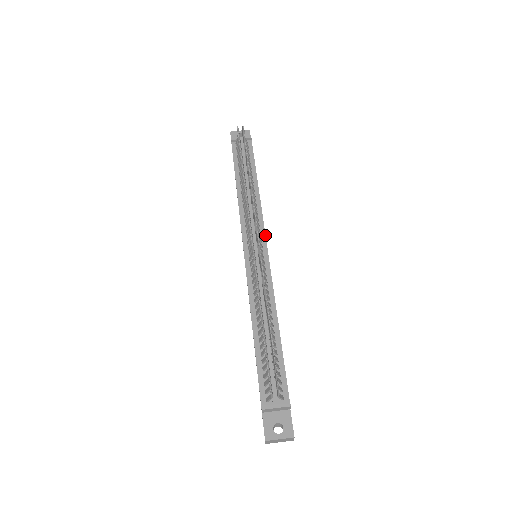
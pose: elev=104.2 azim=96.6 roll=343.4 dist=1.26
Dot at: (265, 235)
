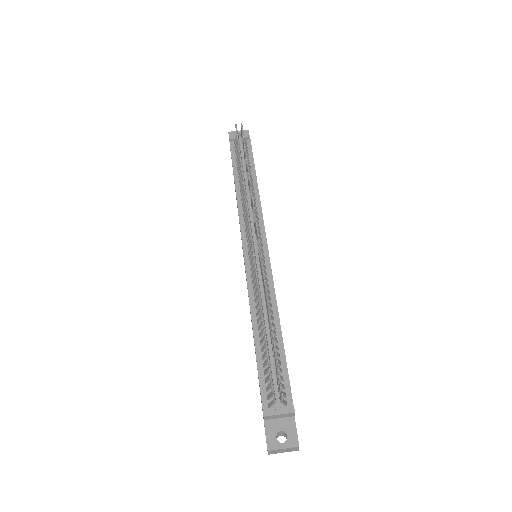
Dot at: (265, 234)
